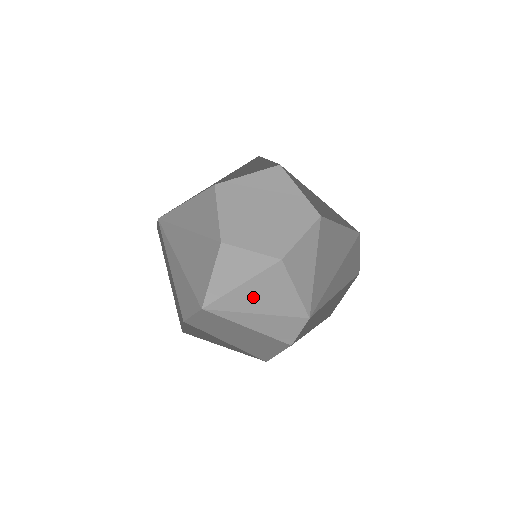
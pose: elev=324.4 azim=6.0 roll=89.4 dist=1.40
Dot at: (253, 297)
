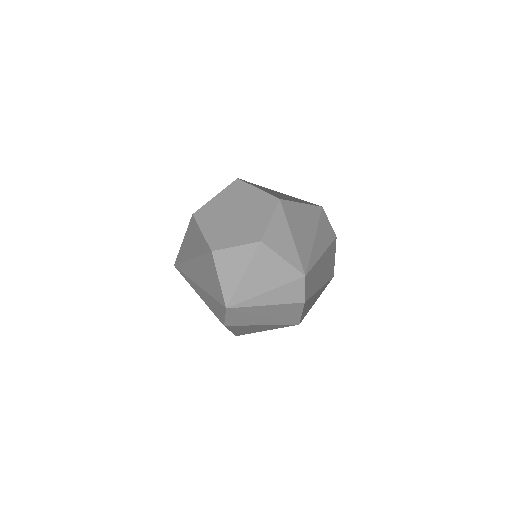
Dot at: (200, 273)
